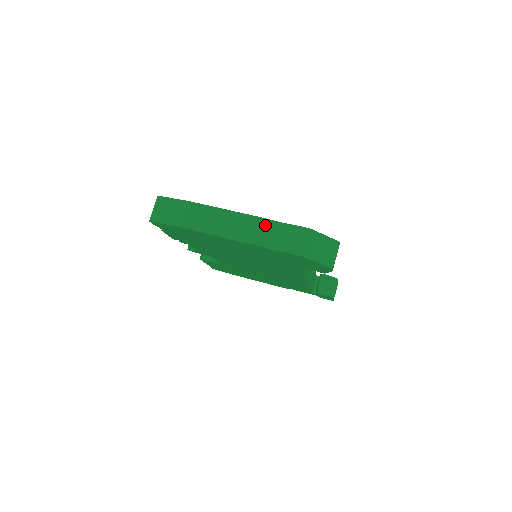
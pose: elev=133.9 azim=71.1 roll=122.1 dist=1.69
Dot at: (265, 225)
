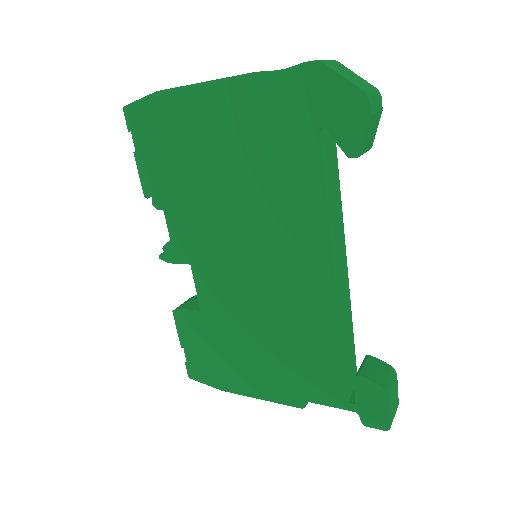
Dot at: occluded
